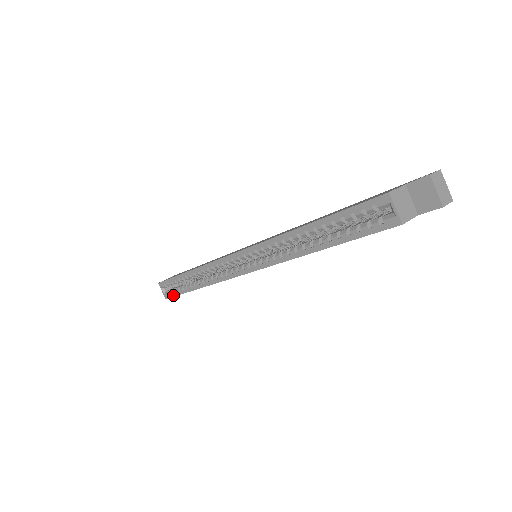
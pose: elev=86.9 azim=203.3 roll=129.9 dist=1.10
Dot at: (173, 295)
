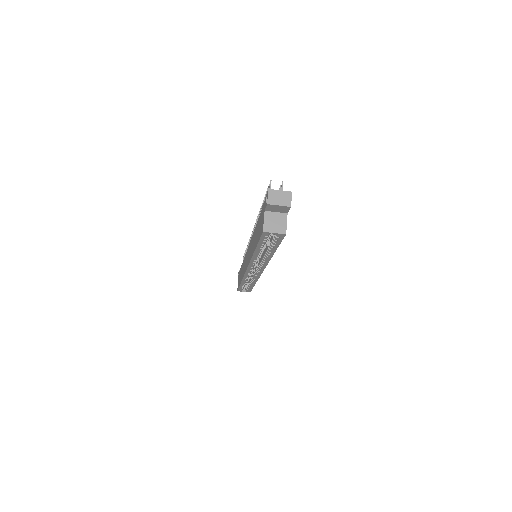
Dot at: (250, 290)
